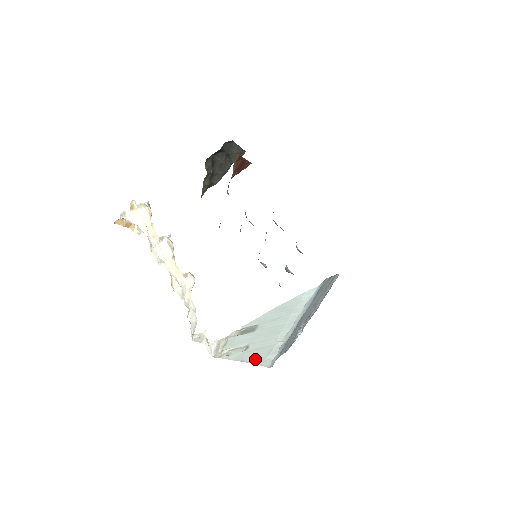
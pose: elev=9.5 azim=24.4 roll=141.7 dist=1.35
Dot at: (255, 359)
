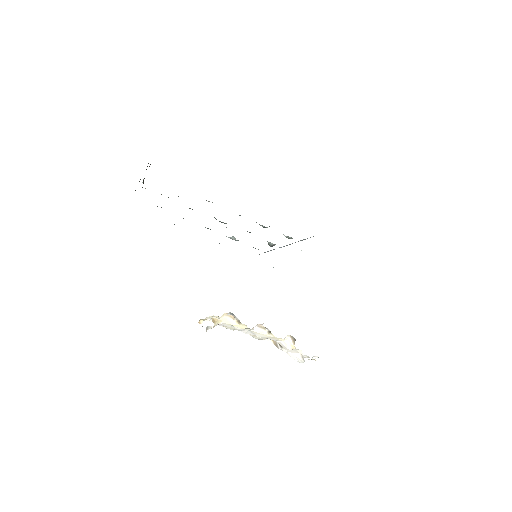
Dot at: occluded
